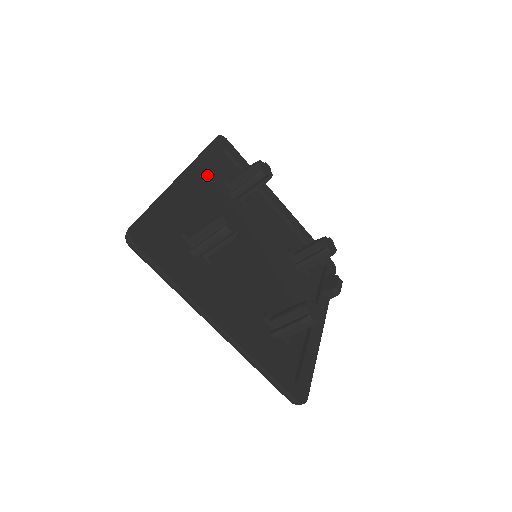
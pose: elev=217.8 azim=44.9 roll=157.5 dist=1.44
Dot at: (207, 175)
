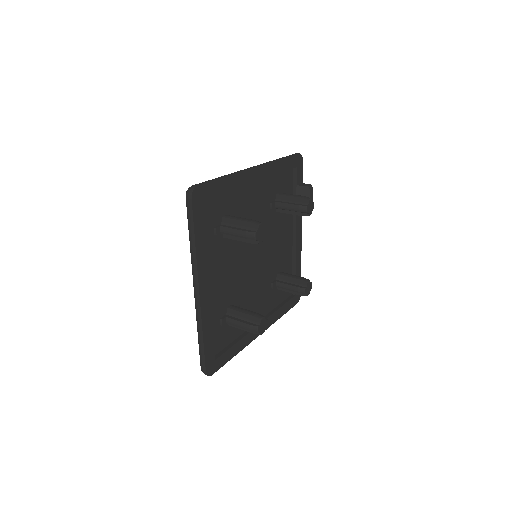
Dot at: occluded
